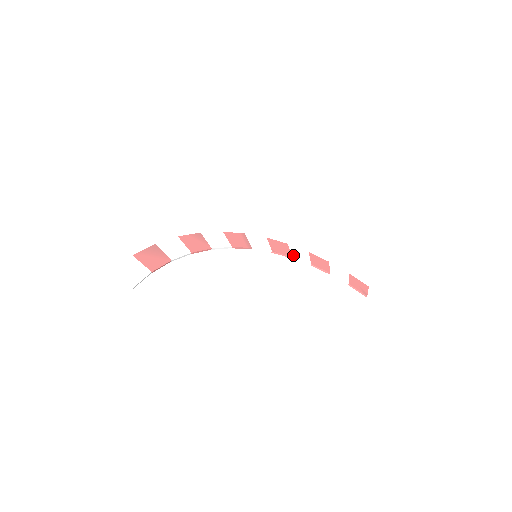
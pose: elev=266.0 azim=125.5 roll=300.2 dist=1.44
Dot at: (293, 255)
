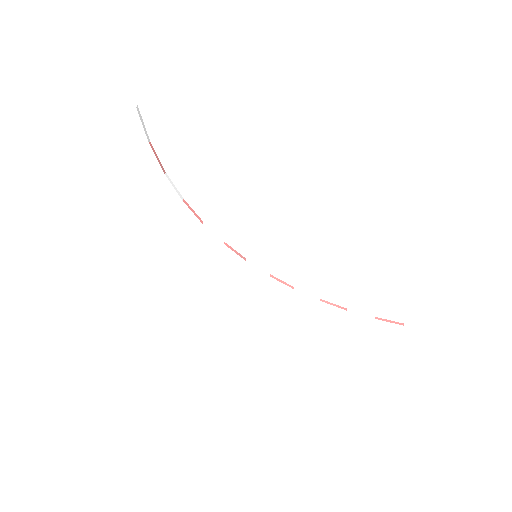
Dot at: occluded
